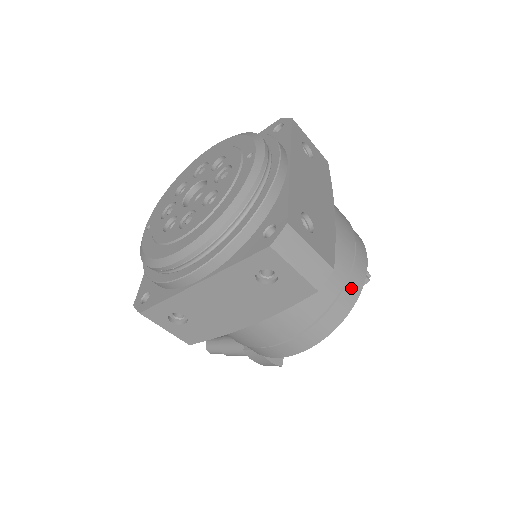
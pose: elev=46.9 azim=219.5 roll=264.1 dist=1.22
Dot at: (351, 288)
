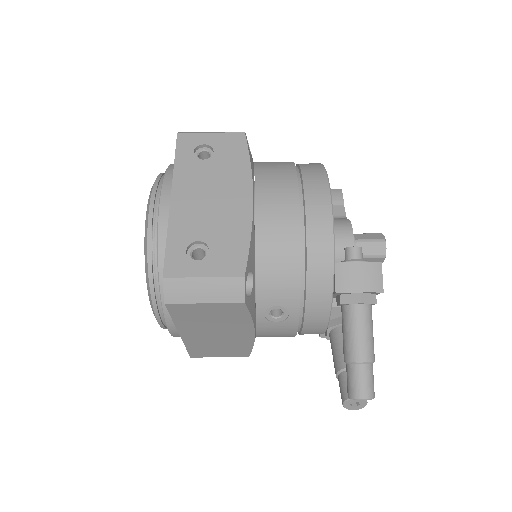
Dot at: occluded
